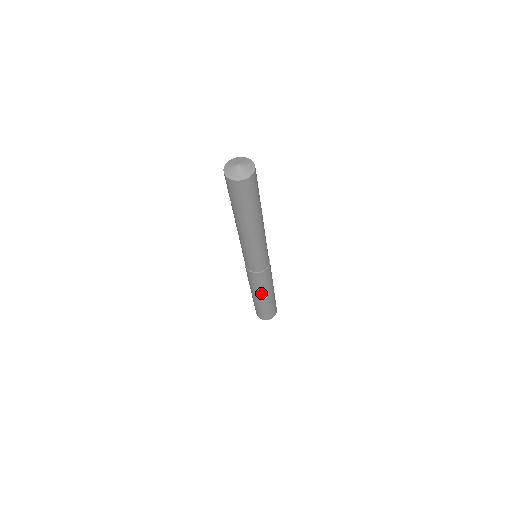
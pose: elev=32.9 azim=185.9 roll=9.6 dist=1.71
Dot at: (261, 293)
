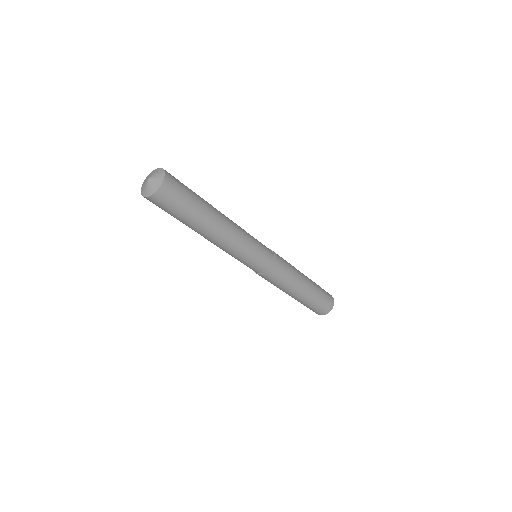
Dot at: (289, 291)
